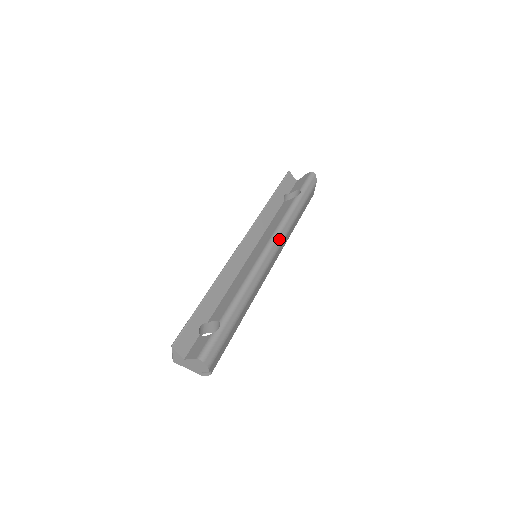
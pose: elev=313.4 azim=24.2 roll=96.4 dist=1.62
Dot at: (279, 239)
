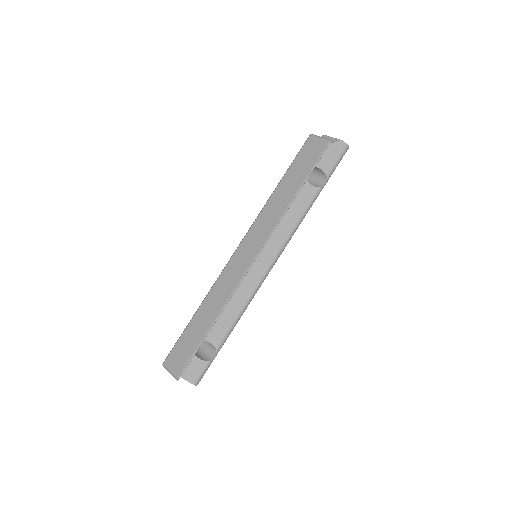
Dot at: occluded
